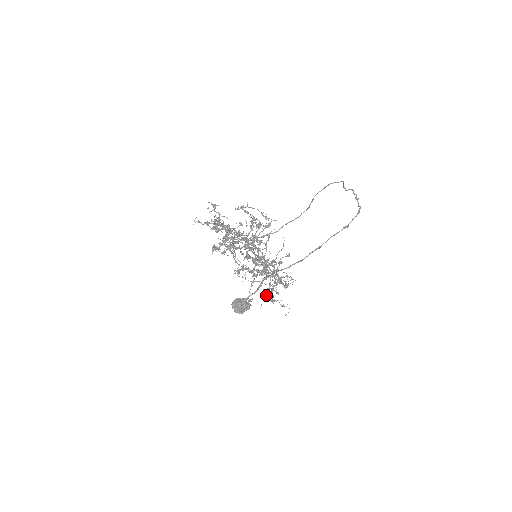
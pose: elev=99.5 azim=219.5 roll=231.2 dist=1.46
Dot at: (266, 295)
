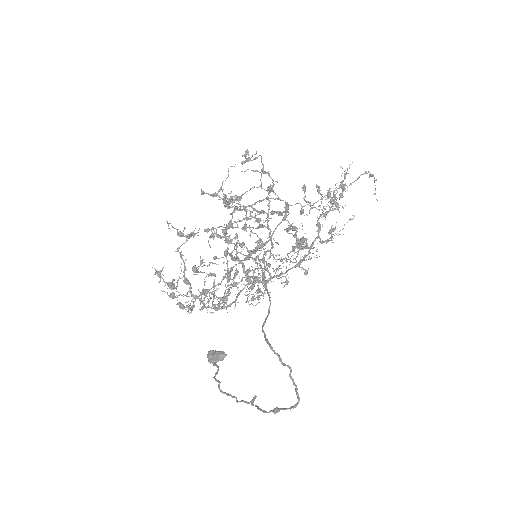
Dot at: occluded
